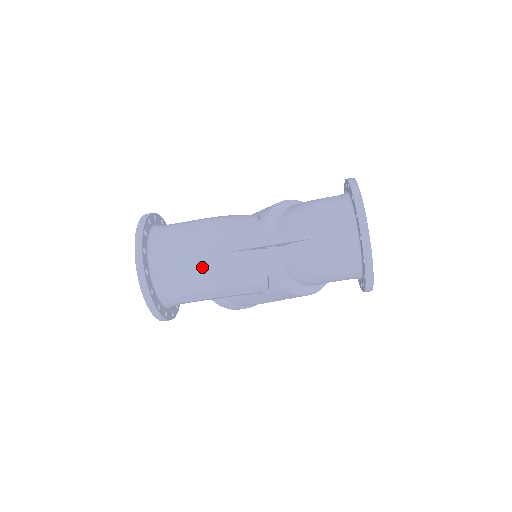
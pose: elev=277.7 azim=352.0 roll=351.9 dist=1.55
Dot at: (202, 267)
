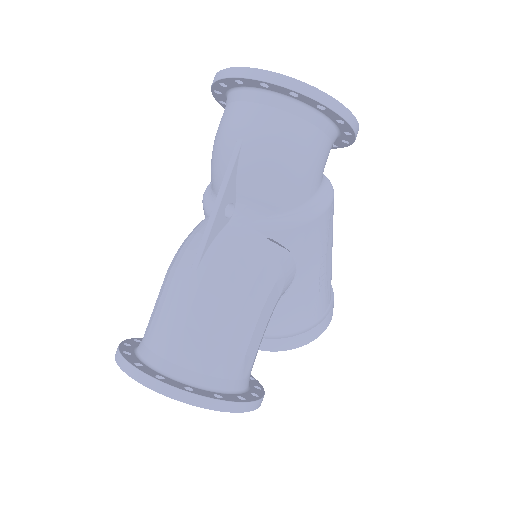
Dot at: (199, 305)
